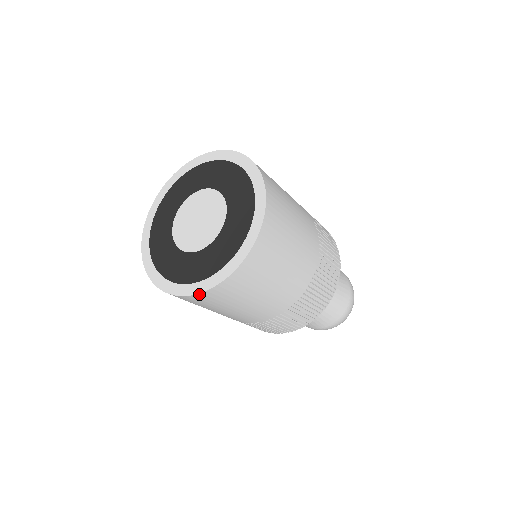
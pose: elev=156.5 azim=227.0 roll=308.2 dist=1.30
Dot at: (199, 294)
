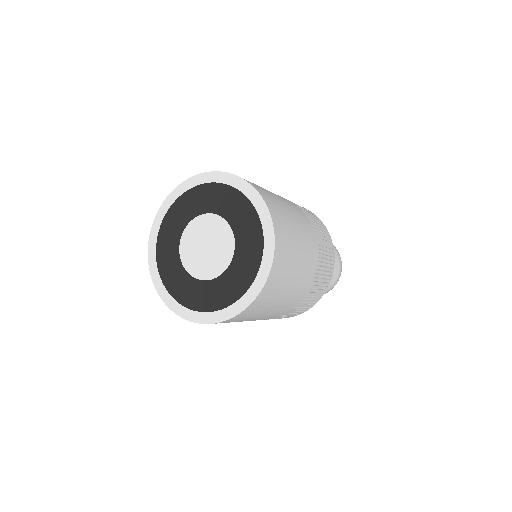
Dot at: (192, 321)
